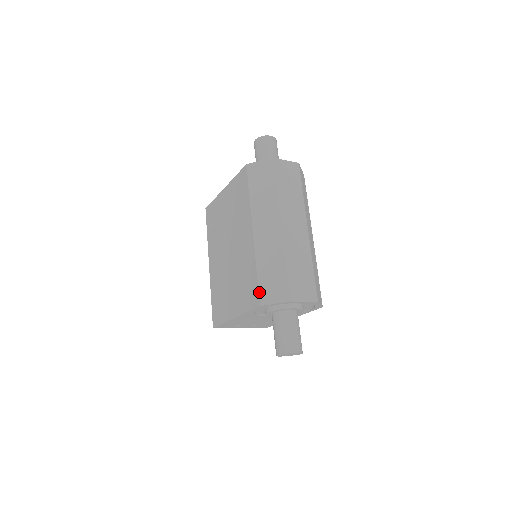
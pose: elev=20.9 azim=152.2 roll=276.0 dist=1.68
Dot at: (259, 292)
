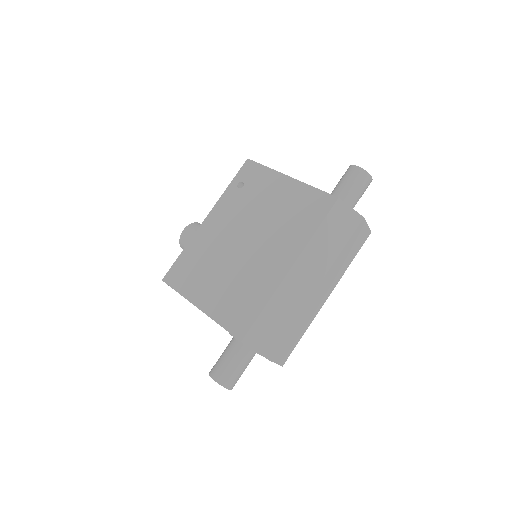
Dot at: (251, 329)
